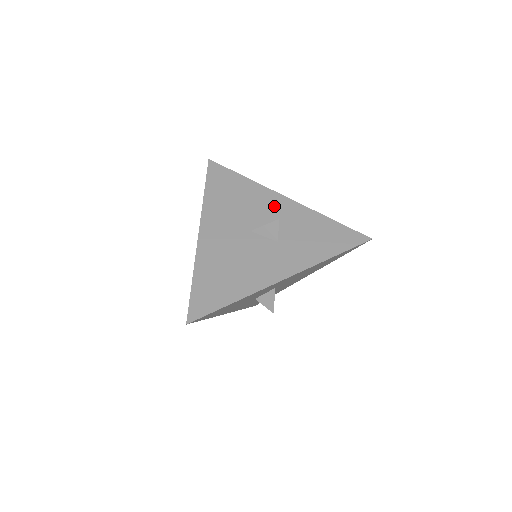
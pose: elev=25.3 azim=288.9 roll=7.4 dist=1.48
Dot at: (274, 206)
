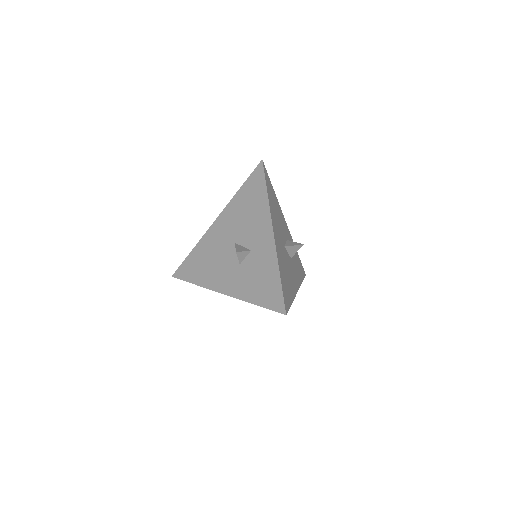
Dot at: (261, 234)
